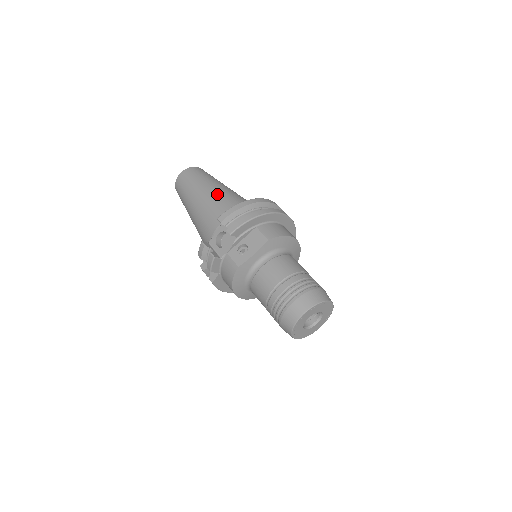
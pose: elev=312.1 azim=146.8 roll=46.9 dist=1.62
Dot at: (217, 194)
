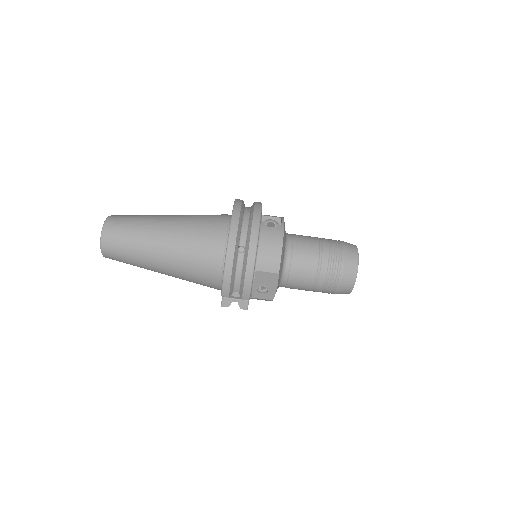
Dot at: (175, 258)
